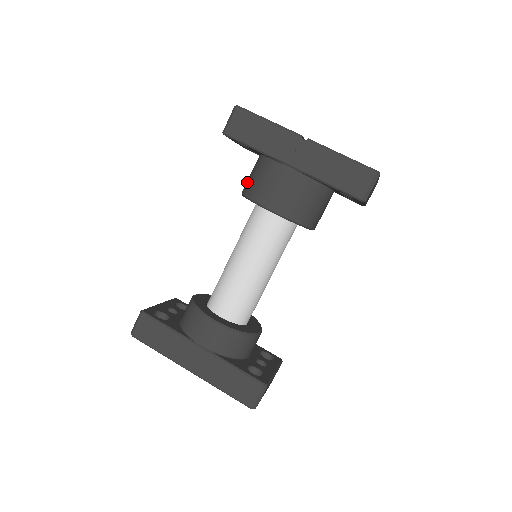
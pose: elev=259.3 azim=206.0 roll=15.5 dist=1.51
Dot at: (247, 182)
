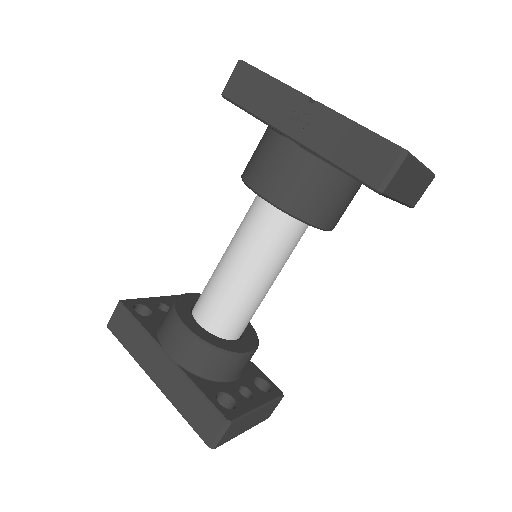
Dot at: occluded
